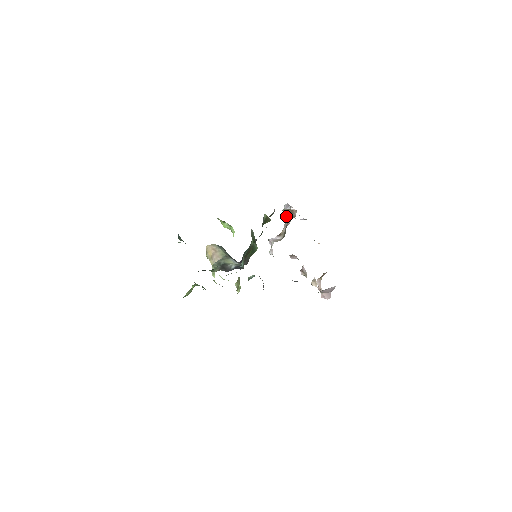
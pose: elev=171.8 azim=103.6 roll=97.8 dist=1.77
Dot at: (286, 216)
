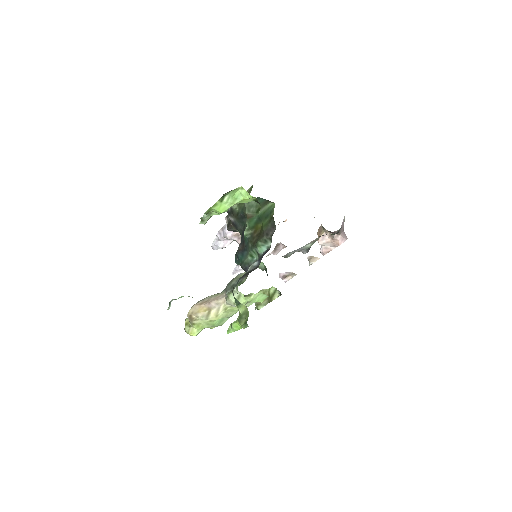
Dot at: (232, 233)
